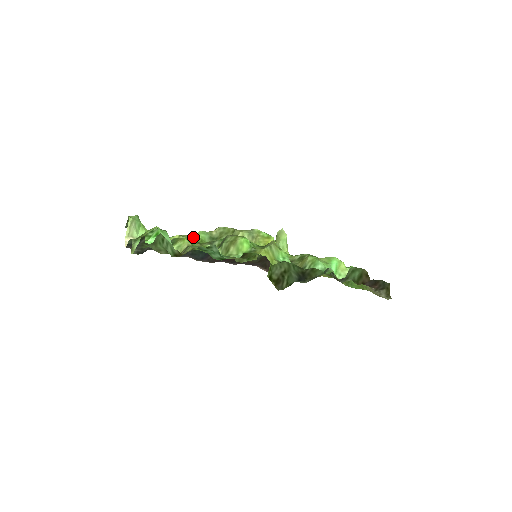
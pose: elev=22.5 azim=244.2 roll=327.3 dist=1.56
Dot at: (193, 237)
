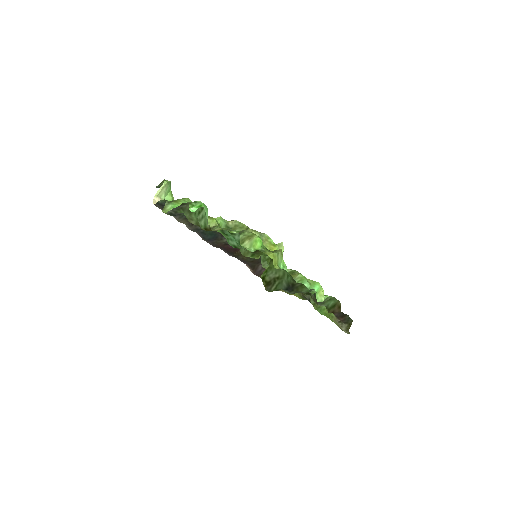
Dot at: occluded
